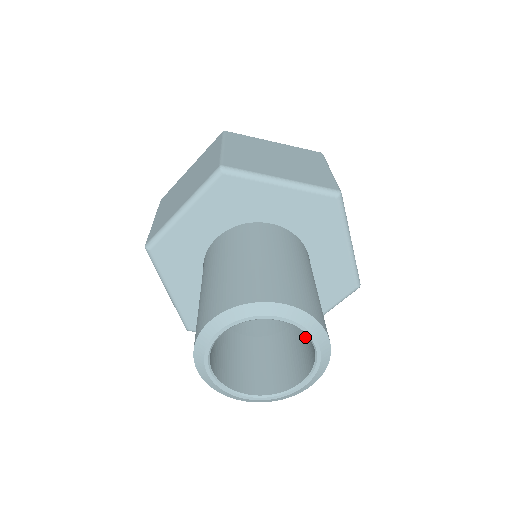
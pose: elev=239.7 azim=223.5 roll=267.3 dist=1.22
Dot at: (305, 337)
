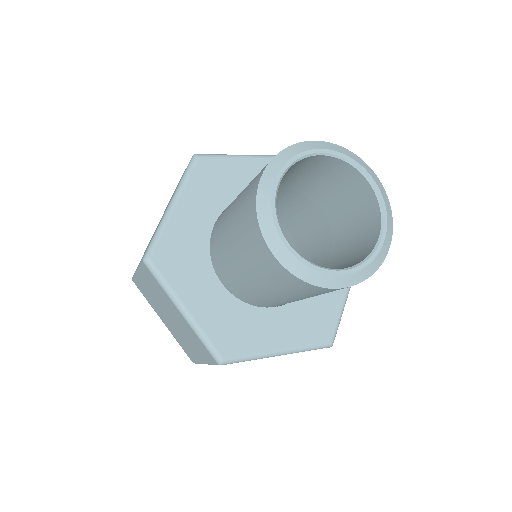
Dot at: (352, 227)
